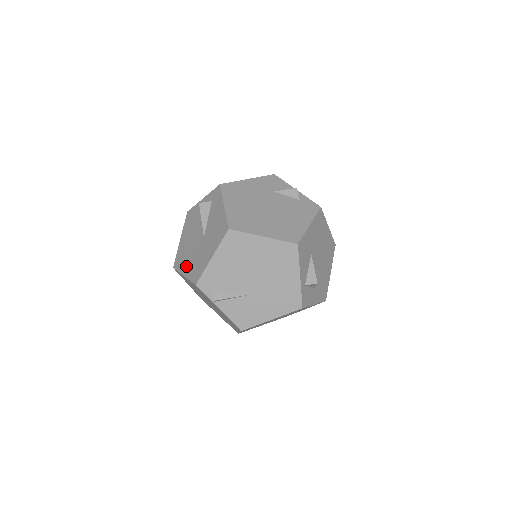
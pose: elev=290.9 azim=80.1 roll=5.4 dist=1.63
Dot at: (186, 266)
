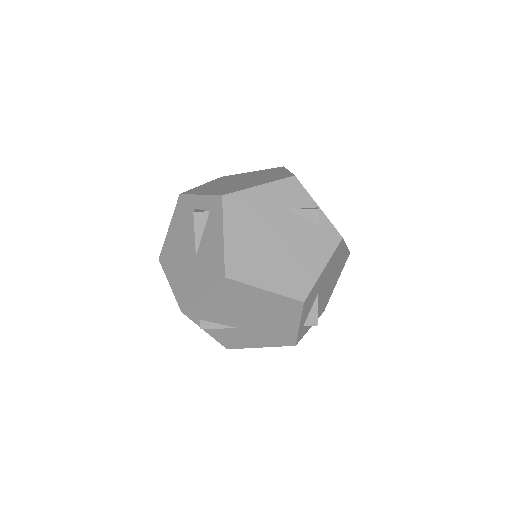
Dot at: (173, 275)
